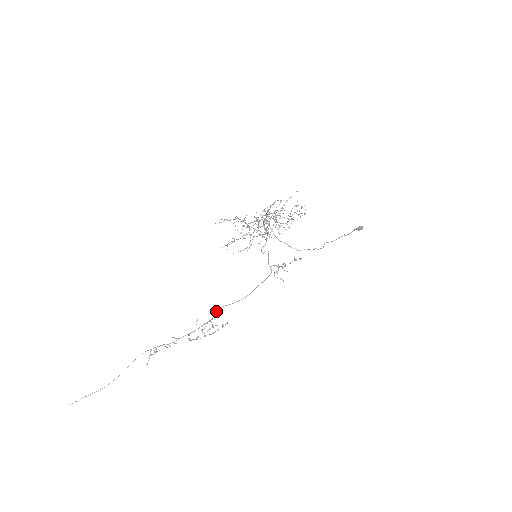
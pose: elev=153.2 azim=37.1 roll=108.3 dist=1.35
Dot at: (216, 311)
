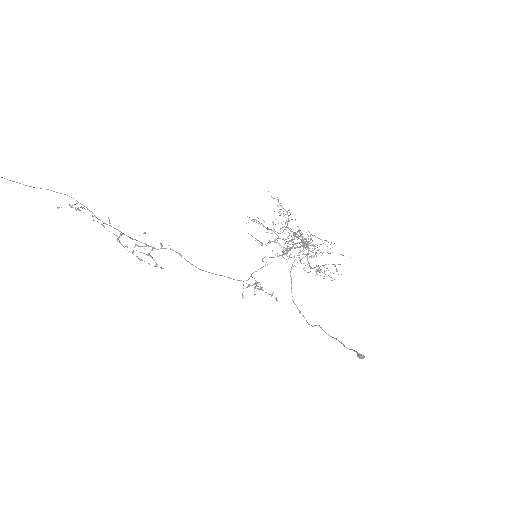
Dot at: occluded
